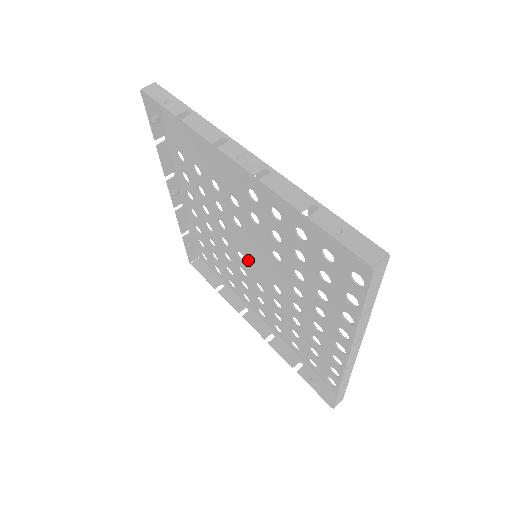
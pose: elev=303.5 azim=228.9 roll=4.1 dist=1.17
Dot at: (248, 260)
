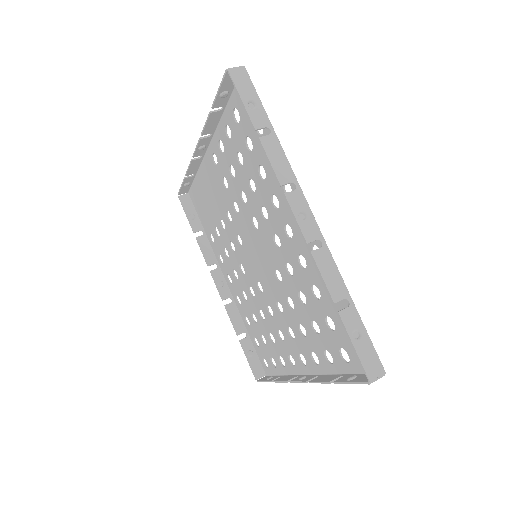
Dot at: (261, 279)
